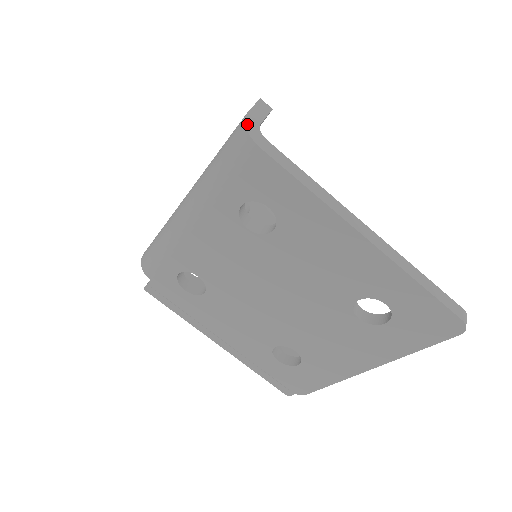
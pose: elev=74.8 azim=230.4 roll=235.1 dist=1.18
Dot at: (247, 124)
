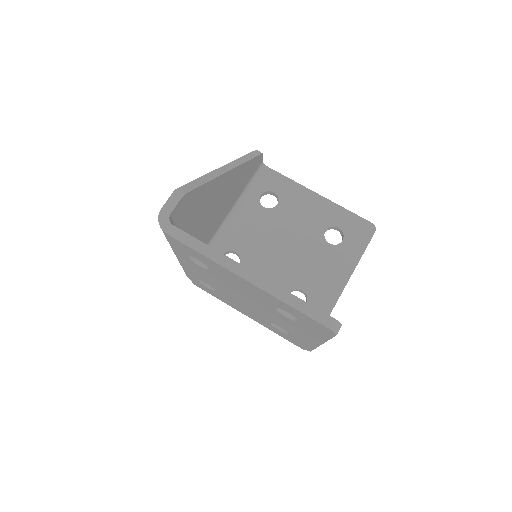
Dot at: (160, 218)
